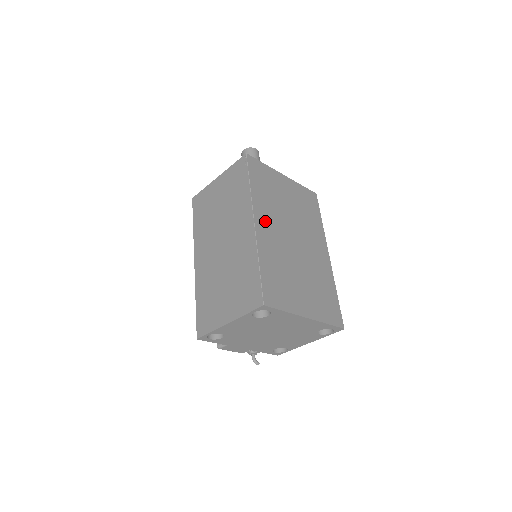
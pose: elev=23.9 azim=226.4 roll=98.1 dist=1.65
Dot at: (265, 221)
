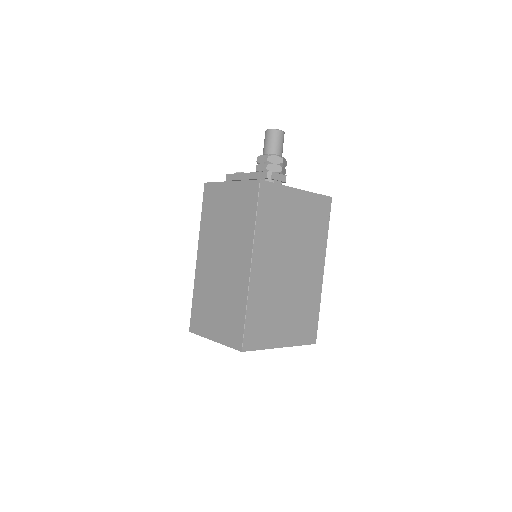
Dot at: (263, 260)
